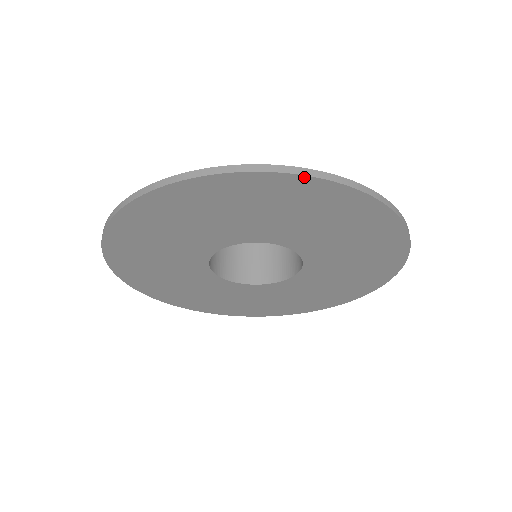
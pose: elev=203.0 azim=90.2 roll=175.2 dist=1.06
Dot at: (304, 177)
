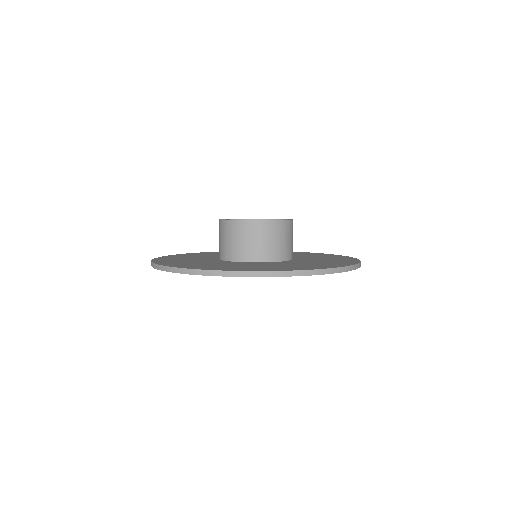
Dot at: (286, 276)
